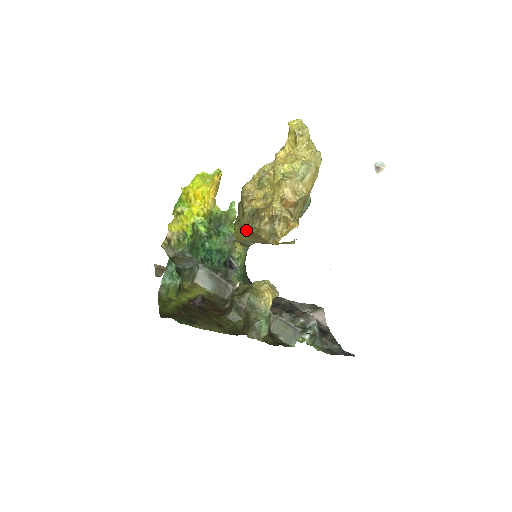
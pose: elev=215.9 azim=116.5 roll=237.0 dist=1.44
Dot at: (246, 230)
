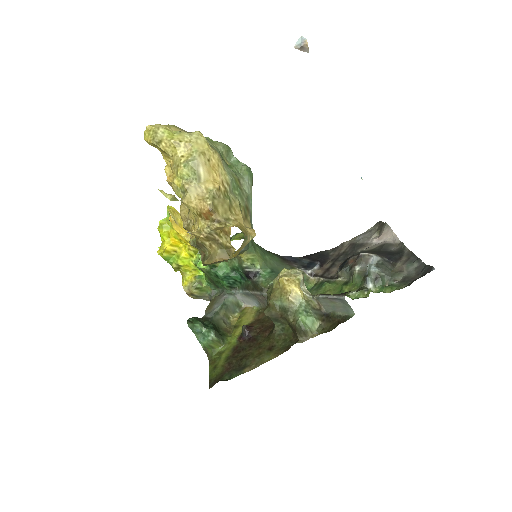
Dot at: occluded
